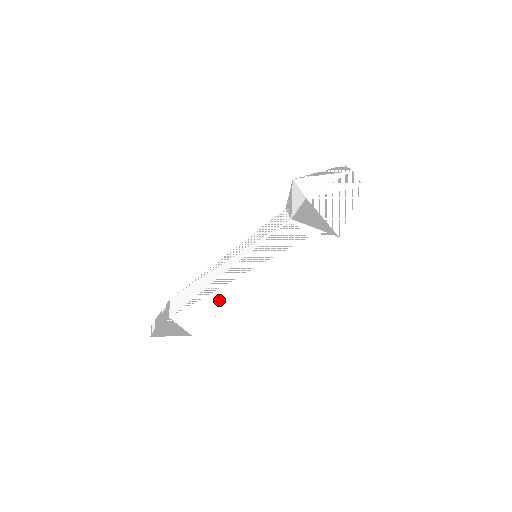
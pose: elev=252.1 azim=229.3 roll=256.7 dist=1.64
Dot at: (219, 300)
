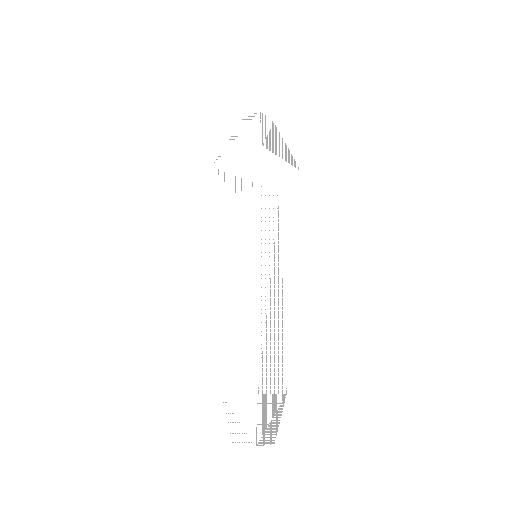
Dot at: (275, 325)
